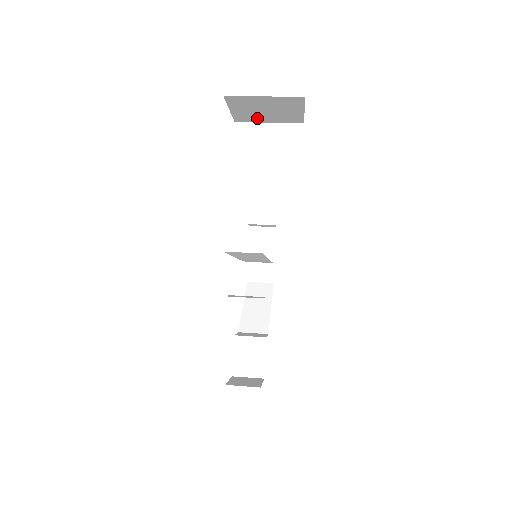
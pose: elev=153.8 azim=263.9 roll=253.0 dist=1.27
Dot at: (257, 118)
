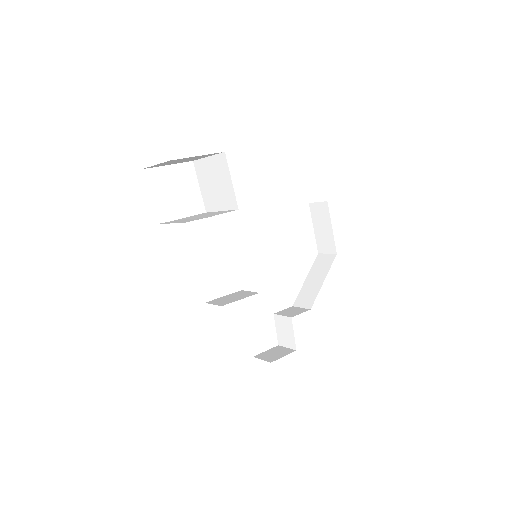
Dot at: (194, 159)
